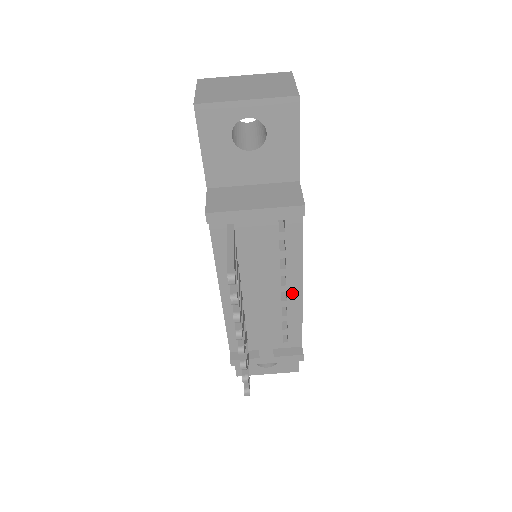
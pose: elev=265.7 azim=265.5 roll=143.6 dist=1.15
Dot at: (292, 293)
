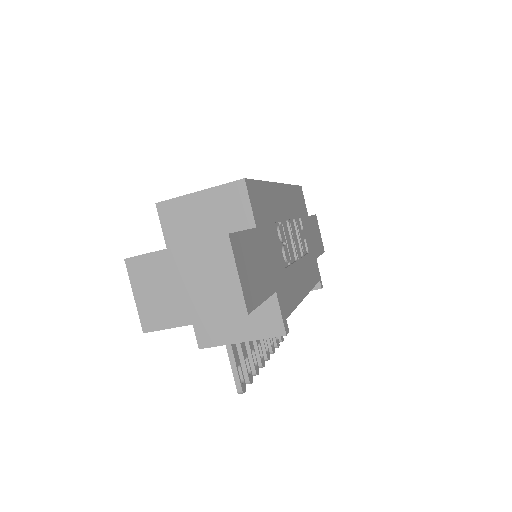
Dot at: occluded
